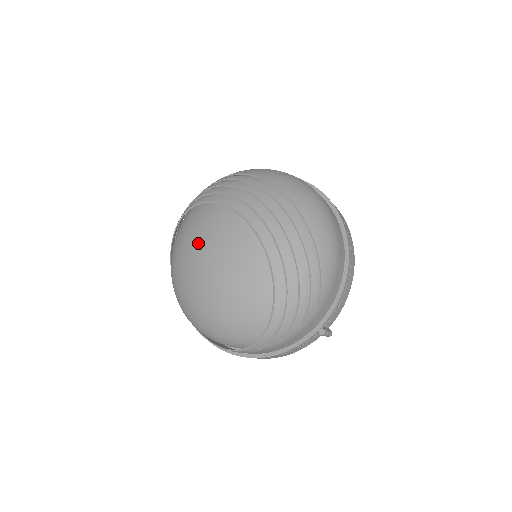
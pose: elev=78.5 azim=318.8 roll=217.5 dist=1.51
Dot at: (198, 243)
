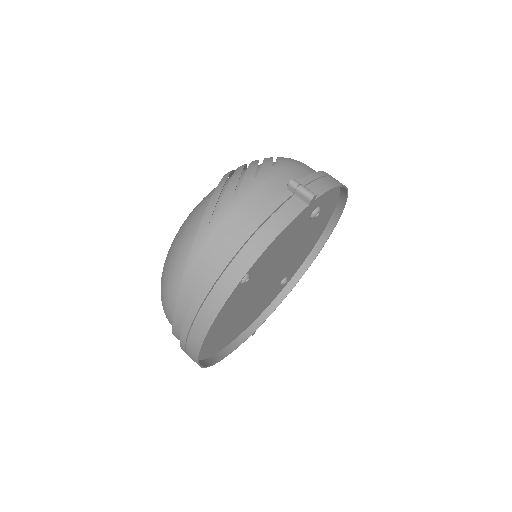
Dot at: occluded
